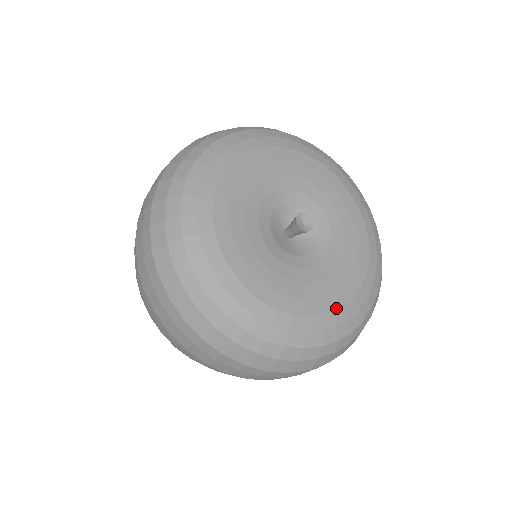
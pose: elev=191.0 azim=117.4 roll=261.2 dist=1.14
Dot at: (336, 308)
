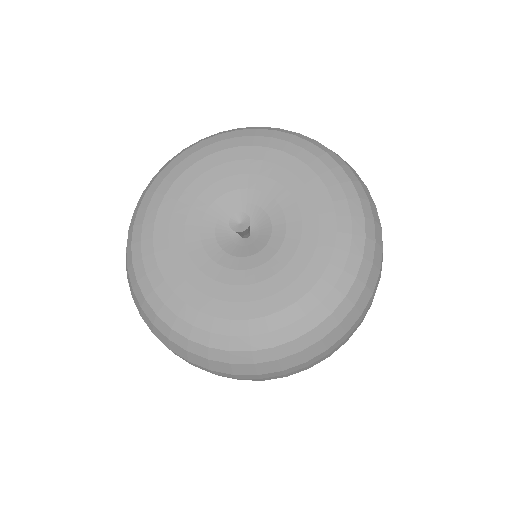
Dot at: (285, 305)
